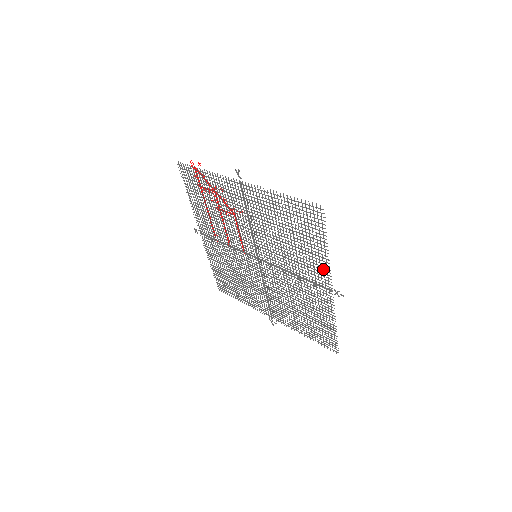
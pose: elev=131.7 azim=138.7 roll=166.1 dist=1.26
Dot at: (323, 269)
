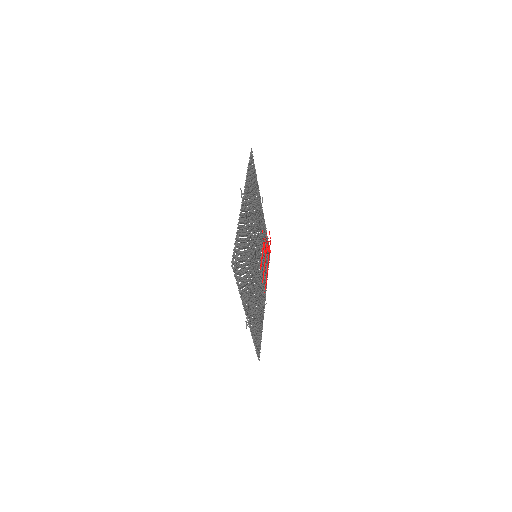
Dot at: (246, 189)
